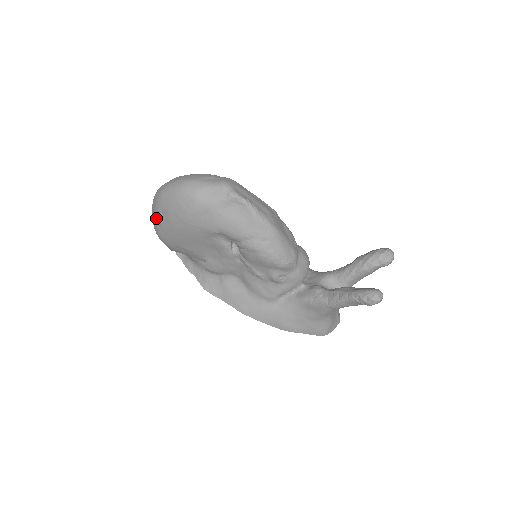
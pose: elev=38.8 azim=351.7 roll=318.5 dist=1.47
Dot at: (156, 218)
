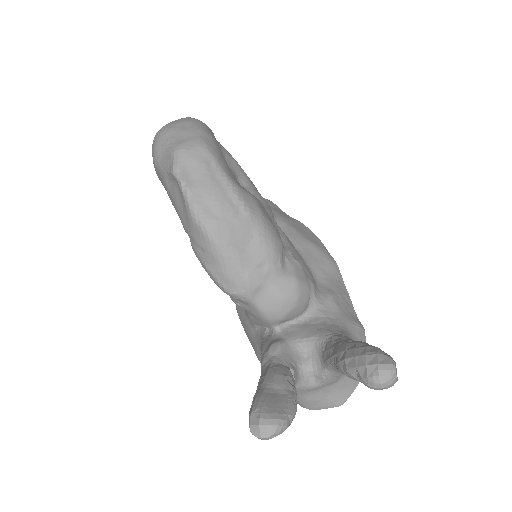
Dot at: occluded
